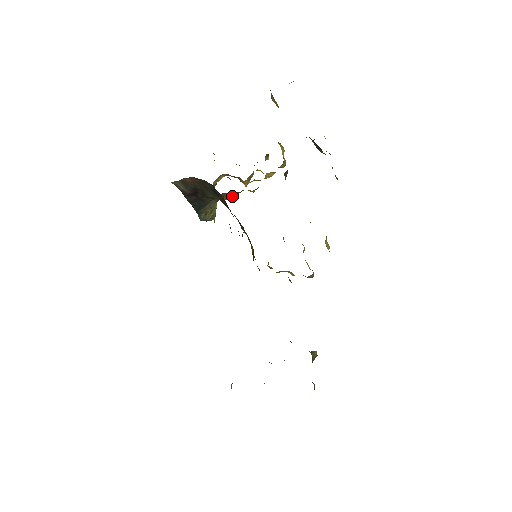
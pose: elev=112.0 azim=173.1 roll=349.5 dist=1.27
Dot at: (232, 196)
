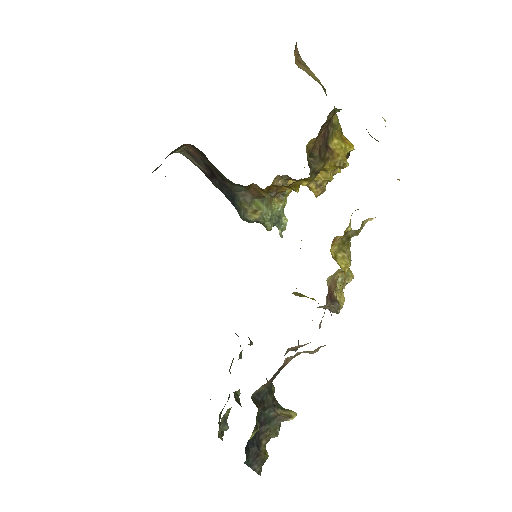
Dot at: (269, 192)
